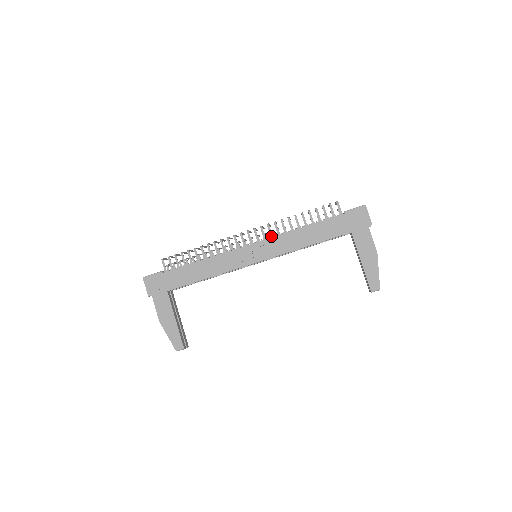
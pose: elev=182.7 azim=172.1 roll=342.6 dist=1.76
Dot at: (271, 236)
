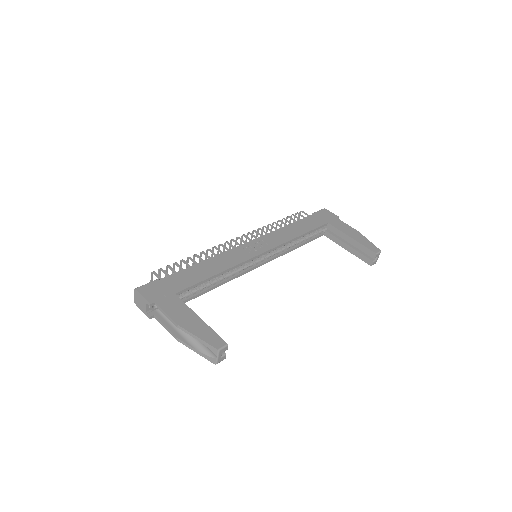
Dot at: occluded
